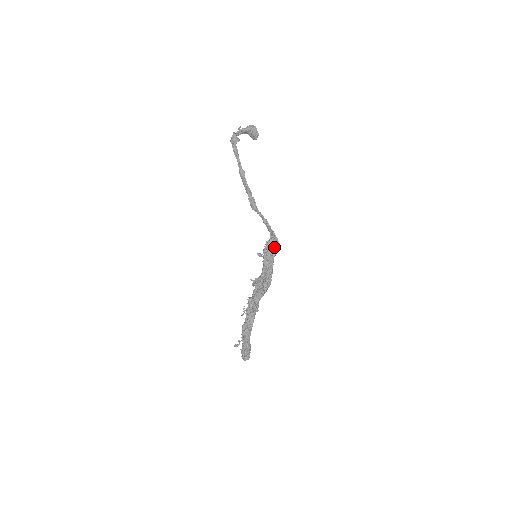
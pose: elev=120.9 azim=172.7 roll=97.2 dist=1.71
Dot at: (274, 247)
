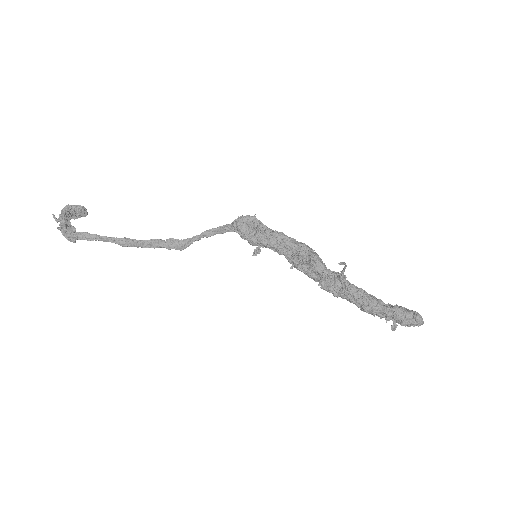
Dot at: (251, 223)
